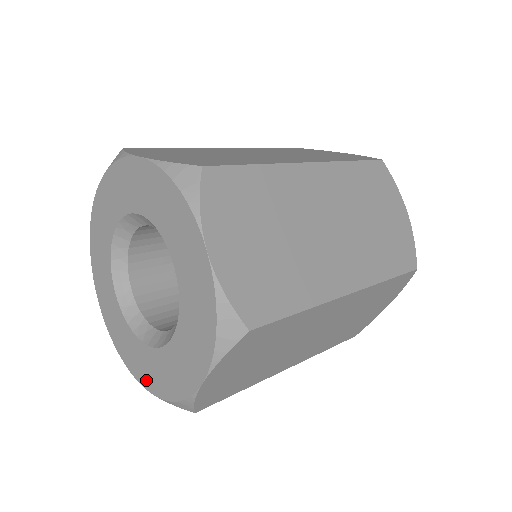
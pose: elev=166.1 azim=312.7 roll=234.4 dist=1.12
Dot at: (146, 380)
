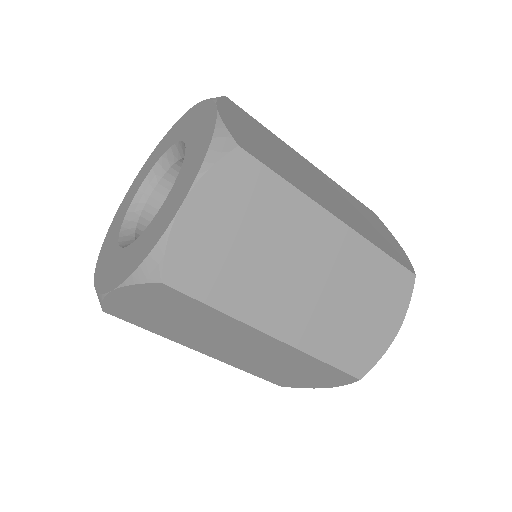
Dot at: (118, 278)
